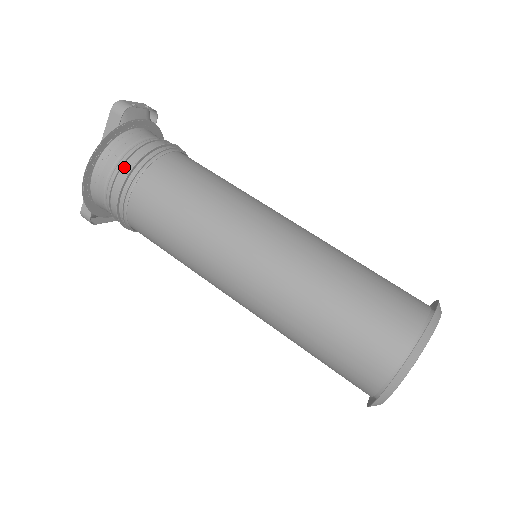
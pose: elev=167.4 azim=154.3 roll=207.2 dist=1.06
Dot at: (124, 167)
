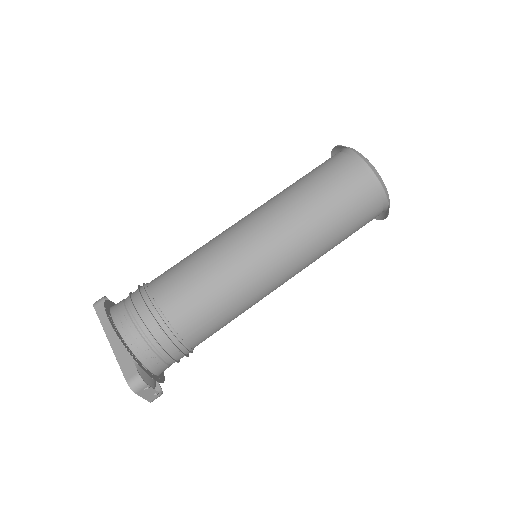
Dot at: (132, 297)
